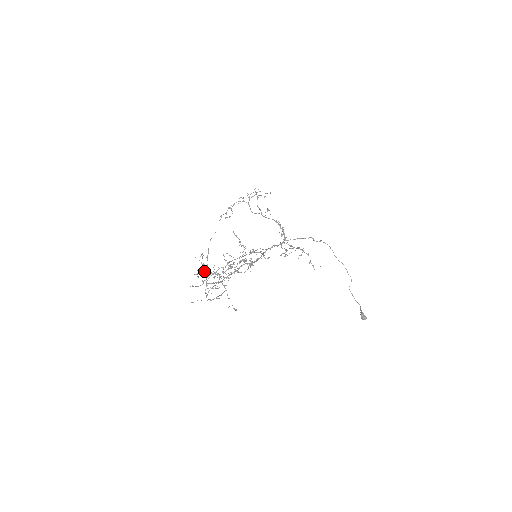
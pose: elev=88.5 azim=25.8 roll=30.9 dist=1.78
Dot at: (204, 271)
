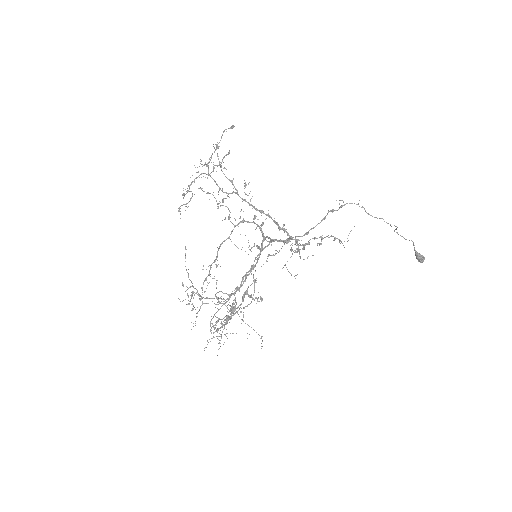
Dot at: (196, 293)
